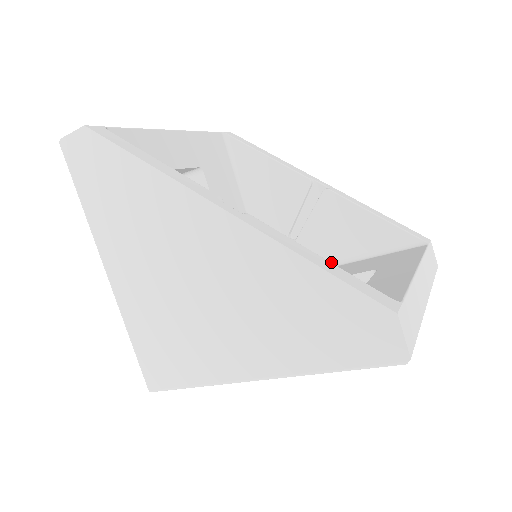
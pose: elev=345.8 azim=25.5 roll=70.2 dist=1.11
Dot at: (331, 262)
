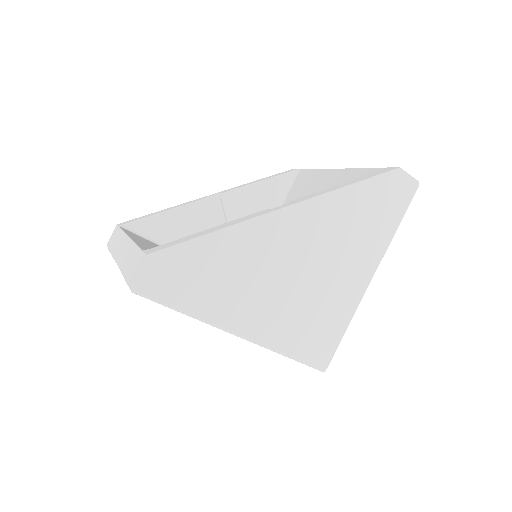
Dot at: occluded
